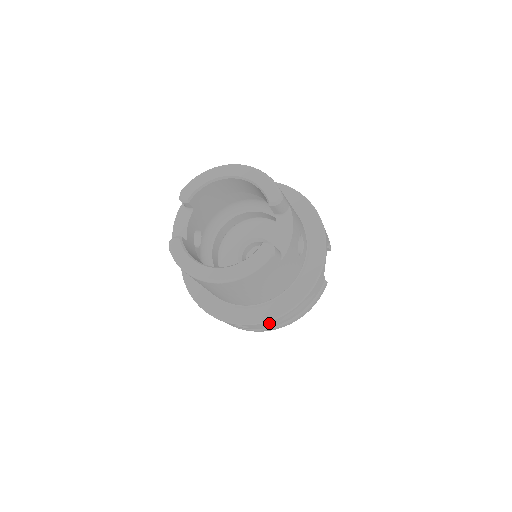
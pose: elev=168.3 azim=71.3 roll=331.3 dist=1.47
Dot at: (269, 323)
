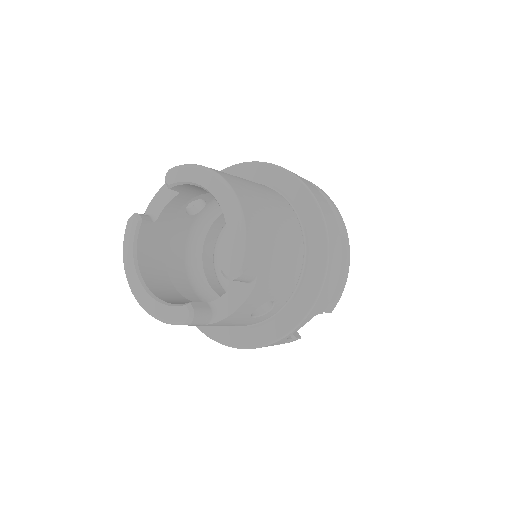
Dot at: occluded
